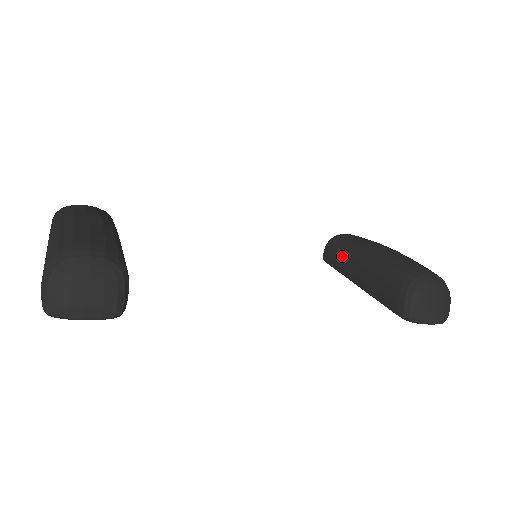
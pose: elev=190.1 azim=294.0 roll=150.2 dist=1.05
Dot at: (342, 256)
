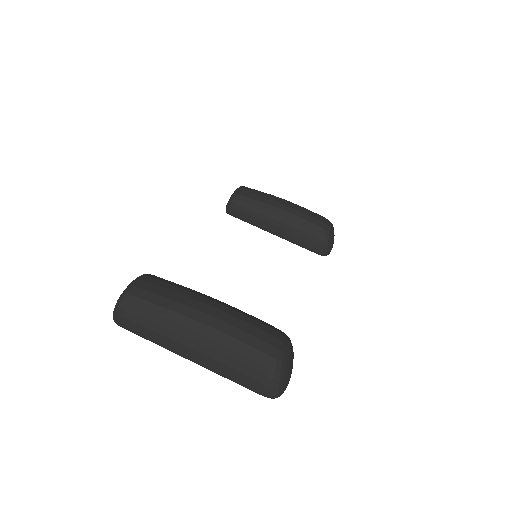
Dot at: (255, 213)
